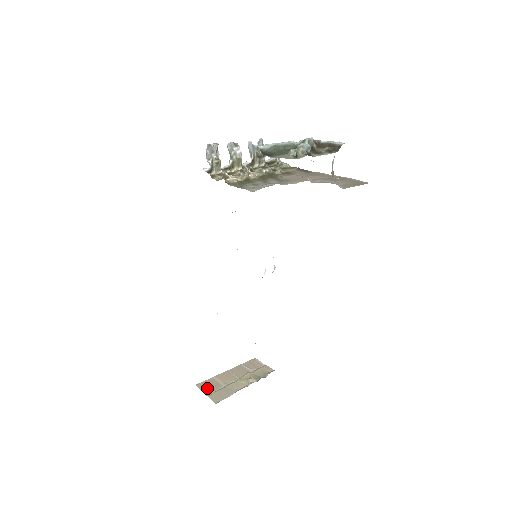
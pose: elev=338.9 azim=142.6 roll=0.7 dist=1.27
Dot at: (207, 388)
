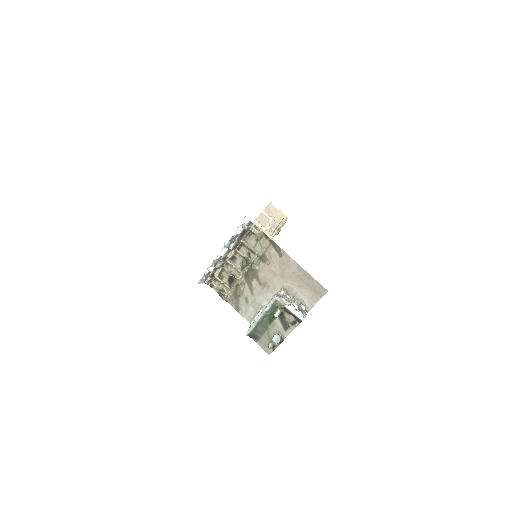
Dot at: occluded
